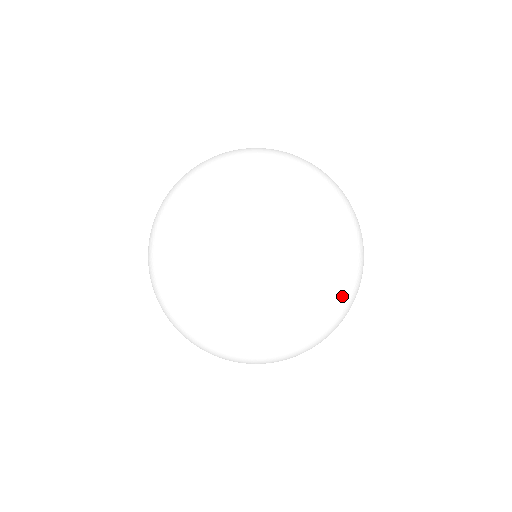
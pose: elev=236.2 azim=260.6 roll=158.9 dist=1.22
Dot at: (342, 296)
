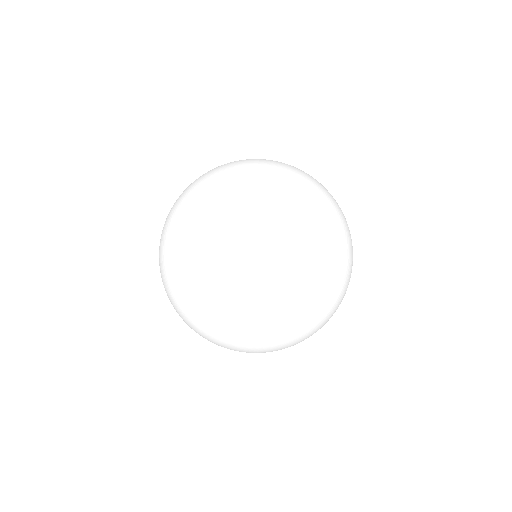
Dot at: occluded
